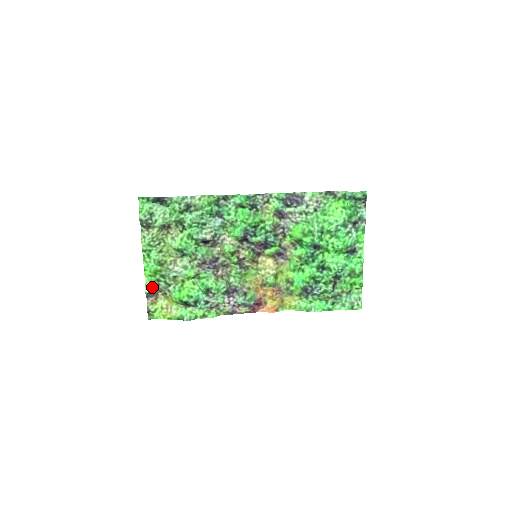
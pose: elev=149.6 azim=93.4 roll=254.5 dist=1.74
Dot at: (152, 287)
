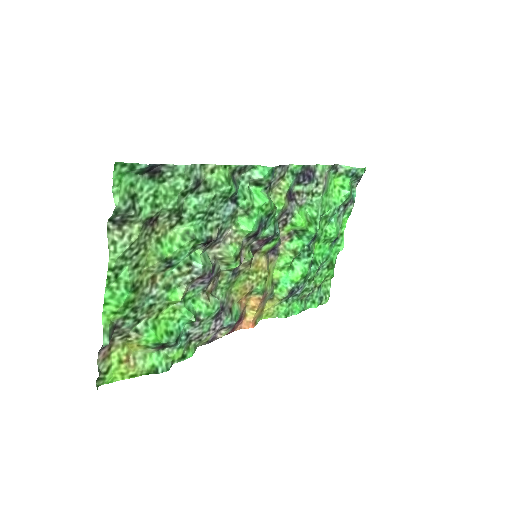
Dot at: (113, 332)
